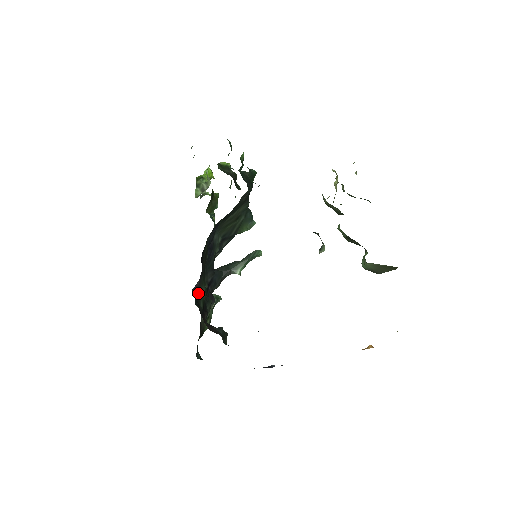
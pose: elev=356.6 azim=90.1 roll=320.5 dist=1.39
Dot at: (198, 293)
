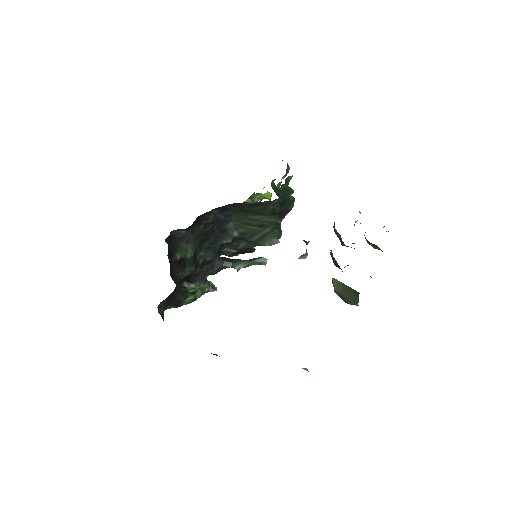
Dot at: (179, 243)
